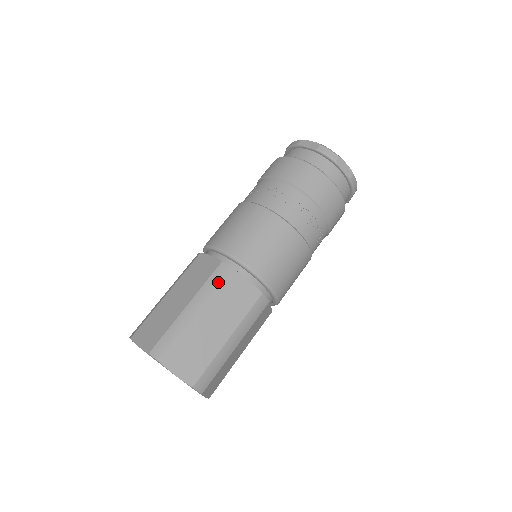
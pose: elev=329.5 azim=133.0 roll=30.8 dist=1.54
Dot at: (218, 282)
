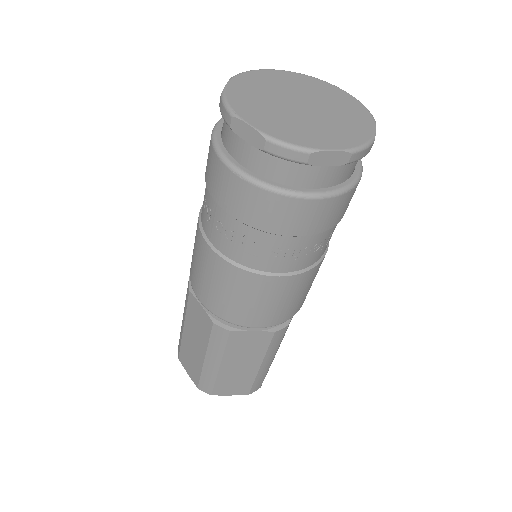
Dot at: (221, 342)
